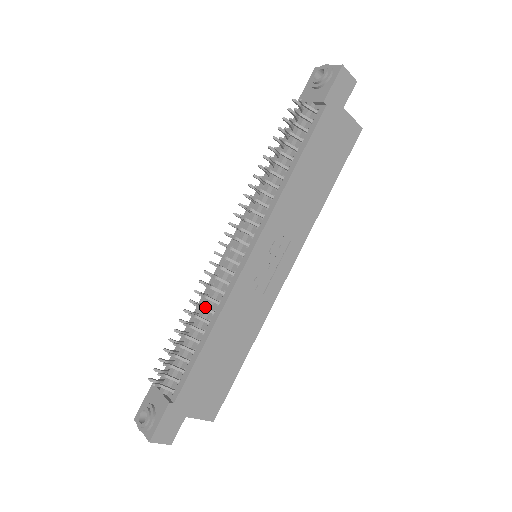
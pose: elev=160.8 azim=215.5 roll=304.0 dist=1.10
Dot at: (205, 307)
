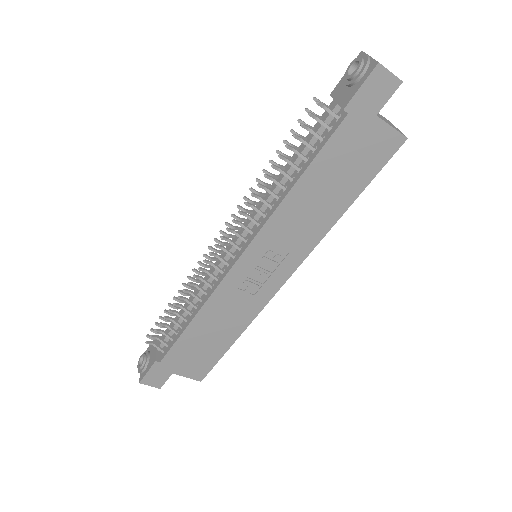
Dot at: (194, 294)
